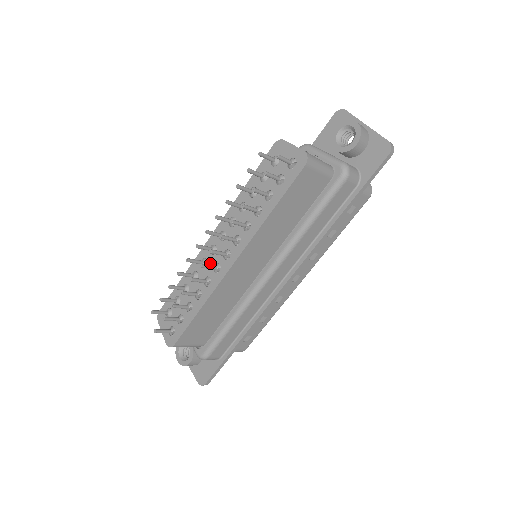
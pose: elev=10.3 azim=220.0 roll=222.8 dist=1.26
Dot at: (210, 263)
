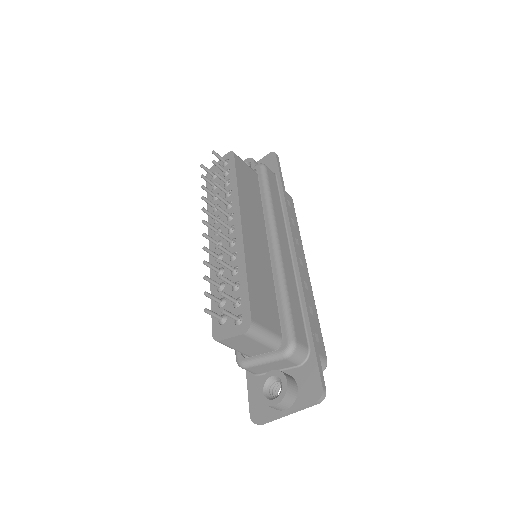
Dot at: occluded
